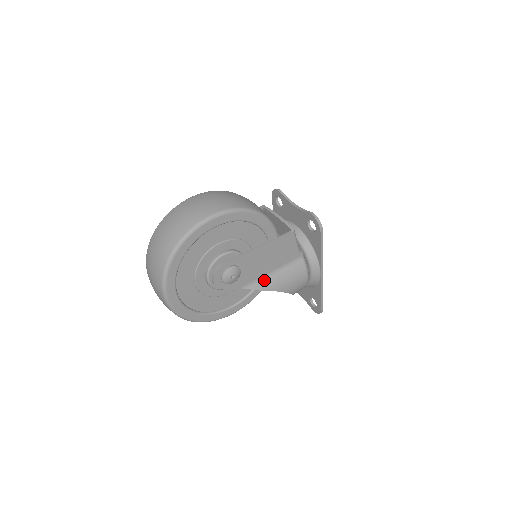
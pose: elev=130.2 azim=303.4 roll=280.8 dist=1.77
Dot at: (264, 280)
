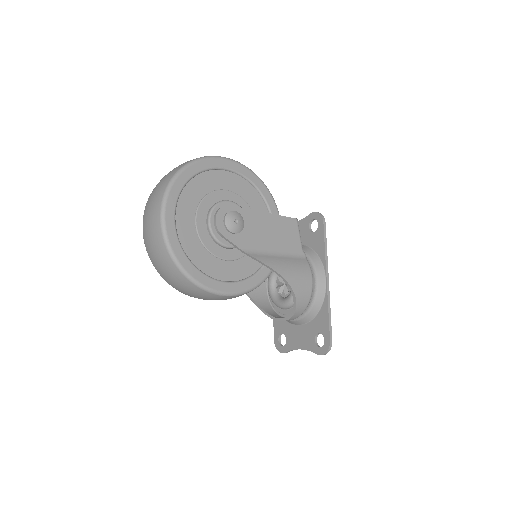
Dot at: (266, 256)
